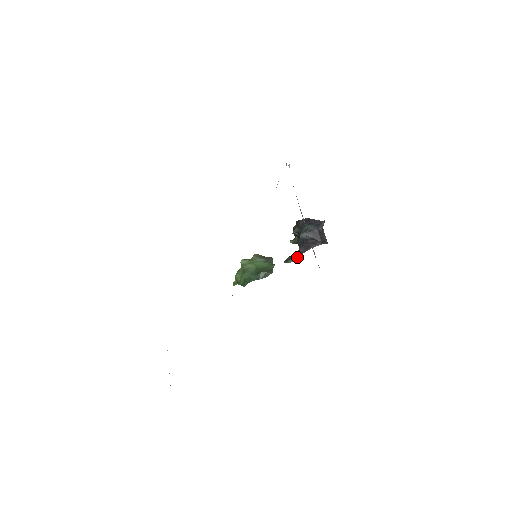
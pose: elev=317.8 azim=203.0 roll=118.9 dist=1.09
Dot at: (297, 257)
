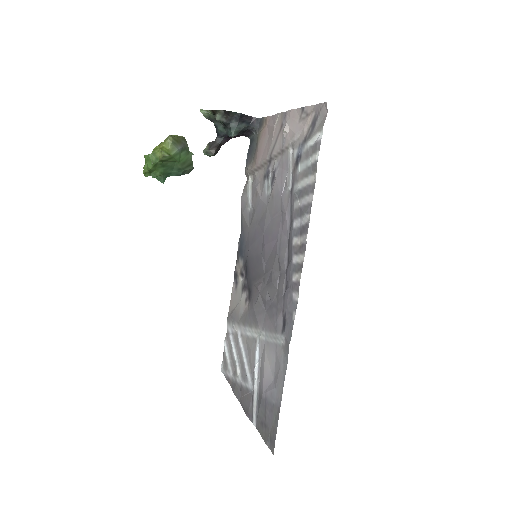
Dot at: occluded
